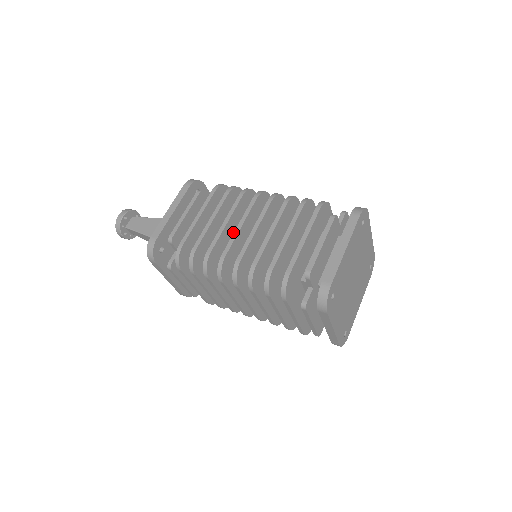
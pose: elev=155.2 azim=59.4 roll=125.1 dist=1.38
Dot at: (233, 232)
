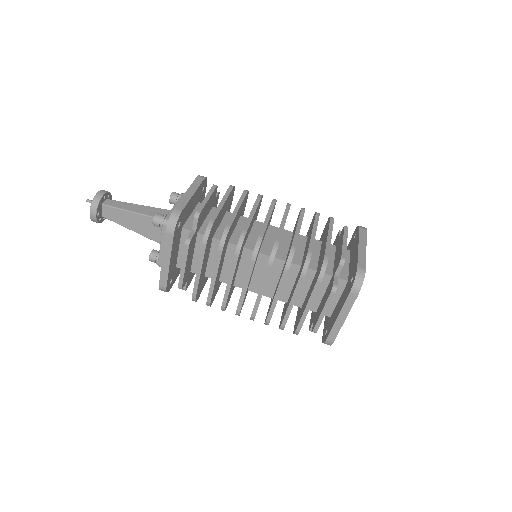
Dot at: occluded
